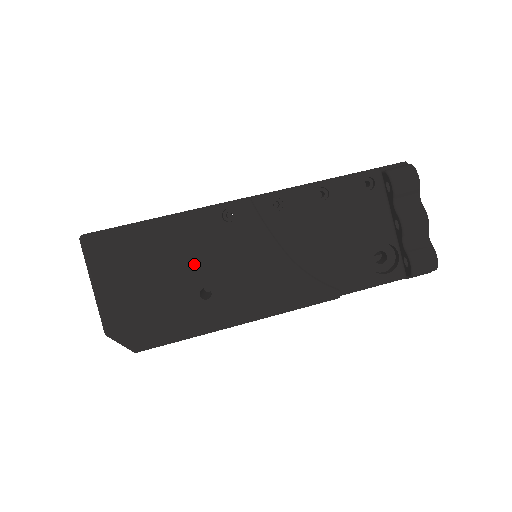
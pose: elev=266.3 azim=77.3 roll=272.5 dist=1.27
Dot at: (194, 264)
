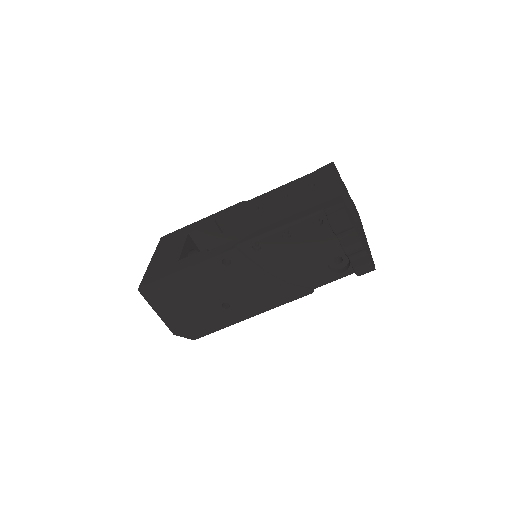
Dot at: (213, 292)
